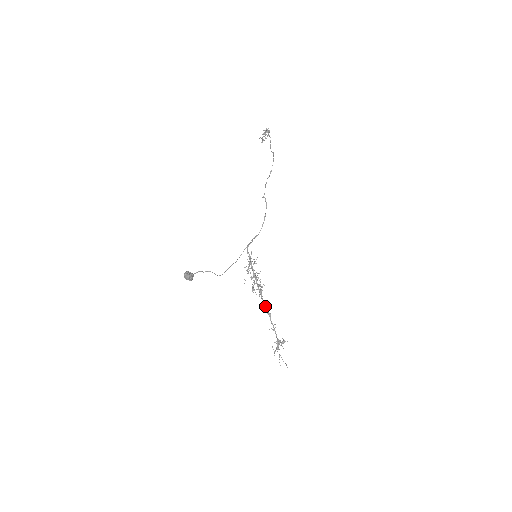
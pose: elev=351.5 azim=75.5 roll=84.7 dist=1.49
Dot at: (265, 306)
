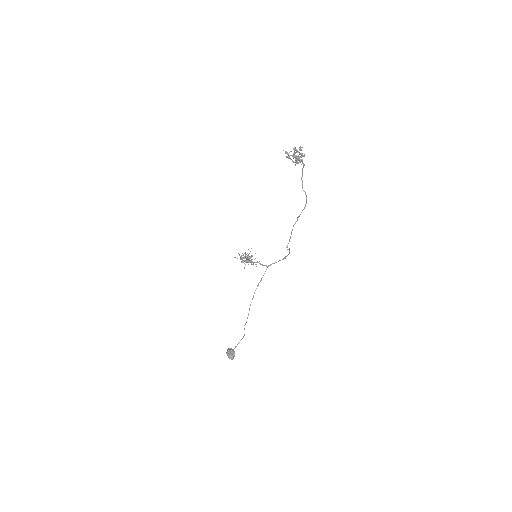
Dot at: occluded
